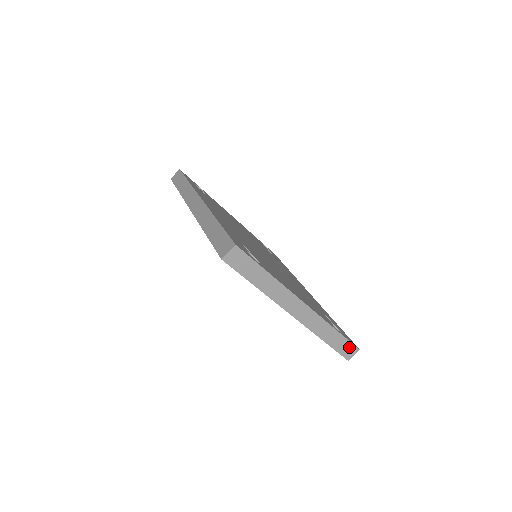
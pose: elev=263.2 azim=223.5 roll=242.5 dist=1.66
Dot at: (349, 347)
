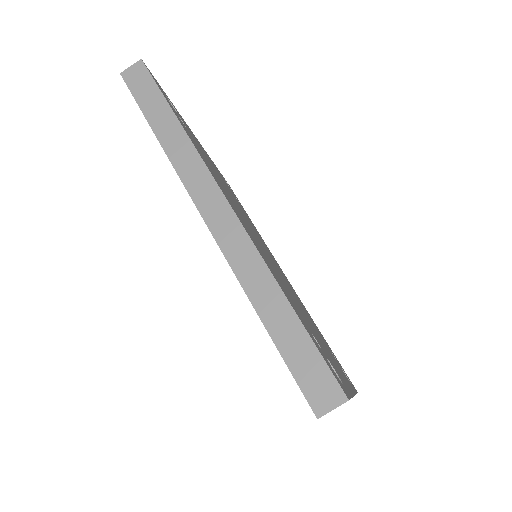
Dot at: occluded
